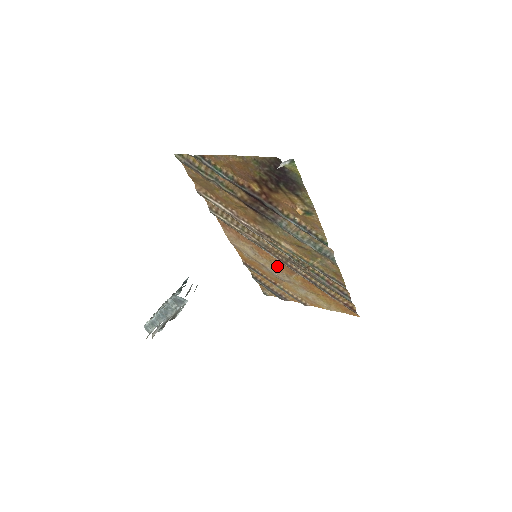
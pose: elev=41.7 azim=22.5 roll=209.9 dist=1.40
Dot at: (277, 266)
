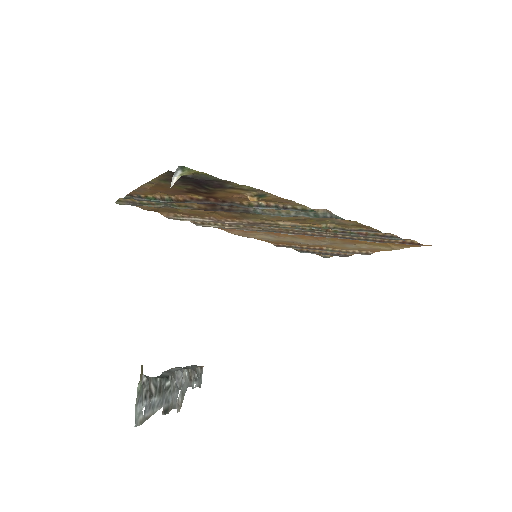
Dot at: (303, 238)
